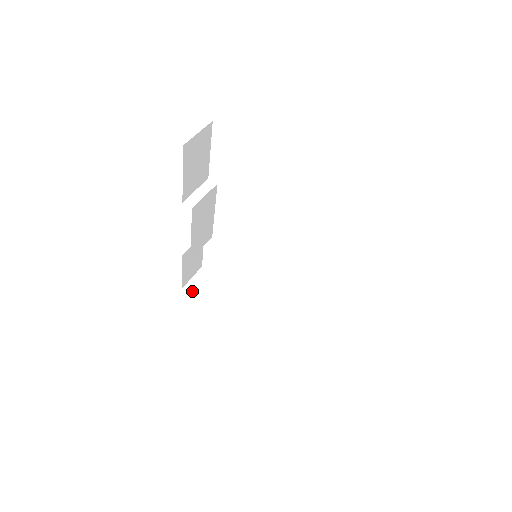
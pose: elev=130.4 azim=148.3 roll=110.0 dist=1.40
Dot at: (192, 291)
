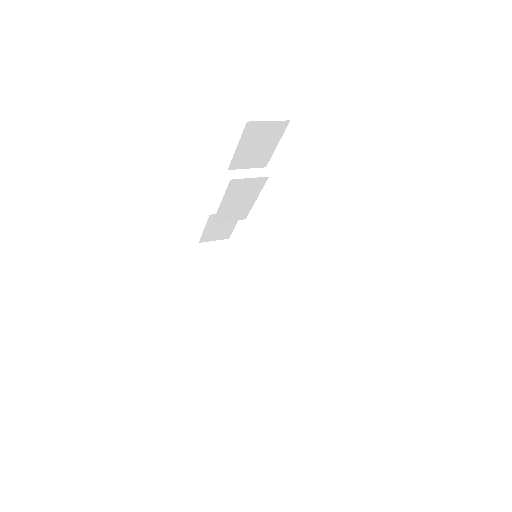
Dot at: (204, 250)
